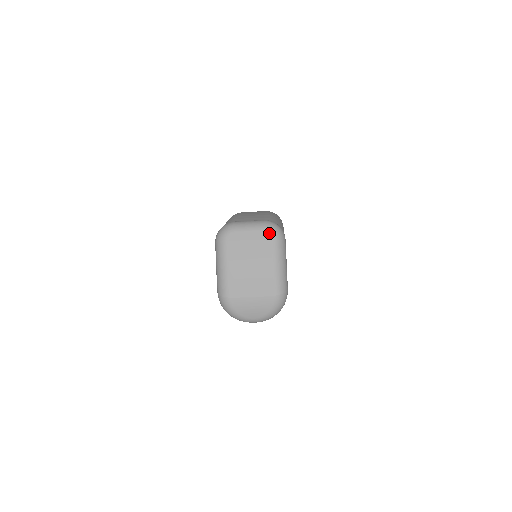
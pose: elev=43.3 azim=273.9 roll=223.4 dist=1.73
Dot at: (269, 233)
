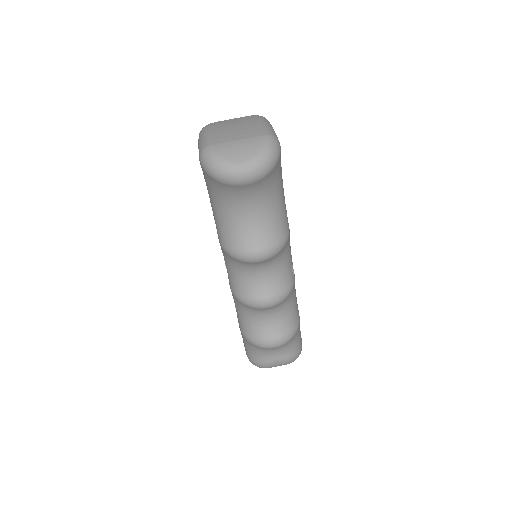
Dot at: (253, 115)
